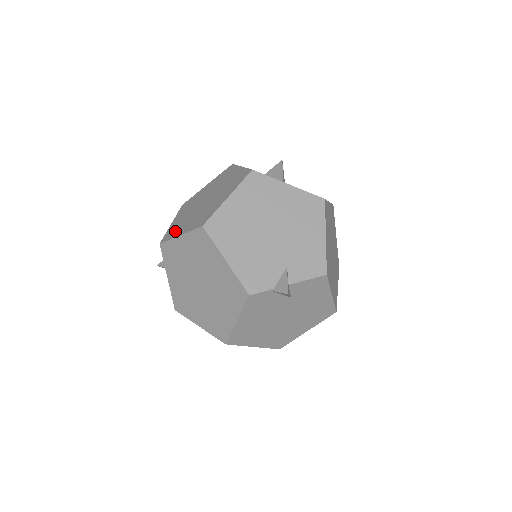
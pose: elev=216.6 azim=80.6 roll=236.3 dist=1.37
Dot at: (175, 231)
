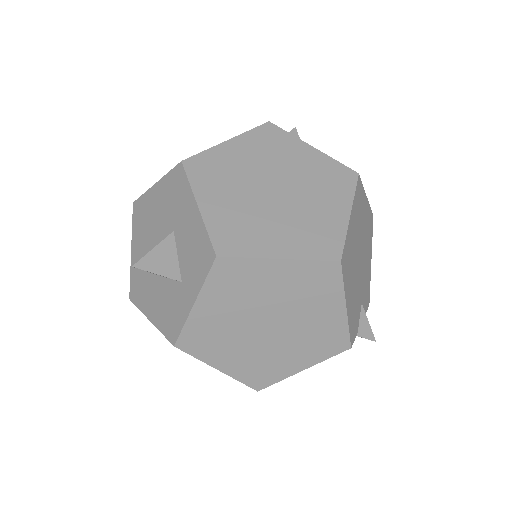
Dot at: (248, 240)
